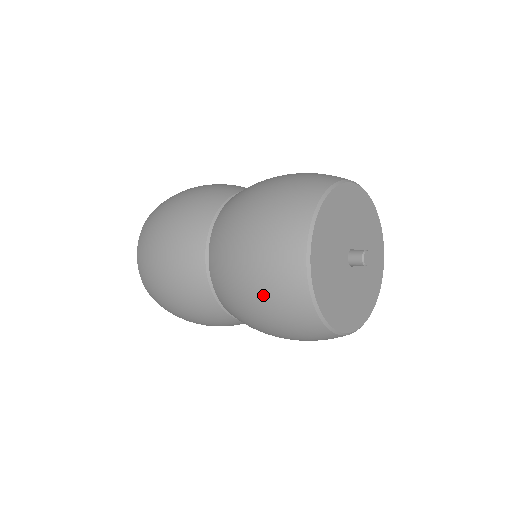
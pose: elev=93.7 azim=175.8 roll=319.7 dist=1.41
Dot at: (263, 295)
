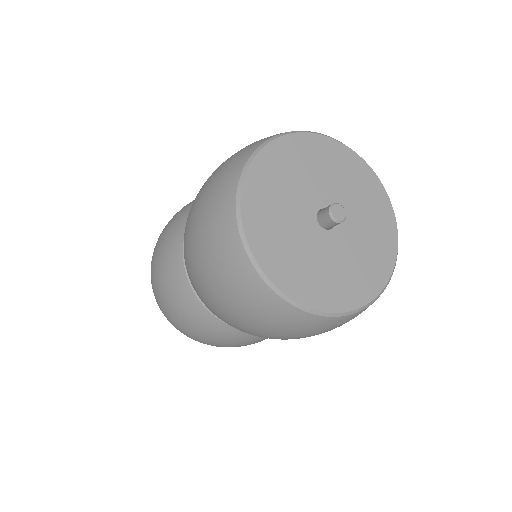
Dot at: (284, 335)
